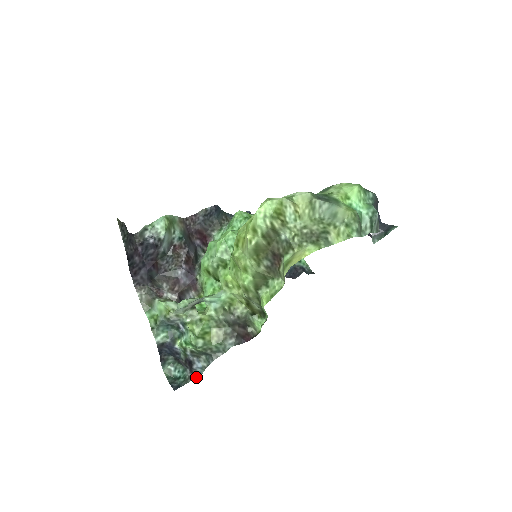
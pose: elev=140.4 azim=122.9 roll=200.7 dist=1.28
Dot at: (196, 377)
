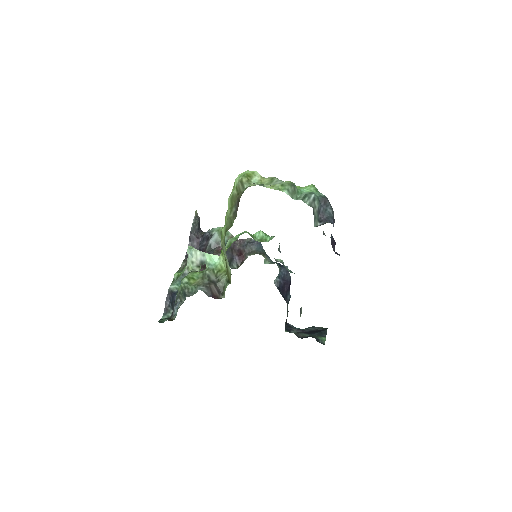
Dot at: (172, 318)
